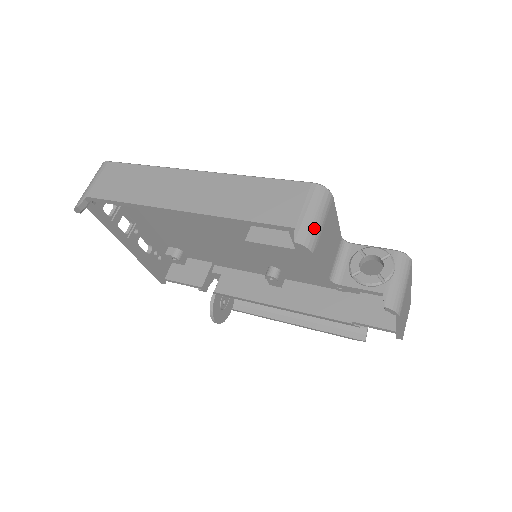
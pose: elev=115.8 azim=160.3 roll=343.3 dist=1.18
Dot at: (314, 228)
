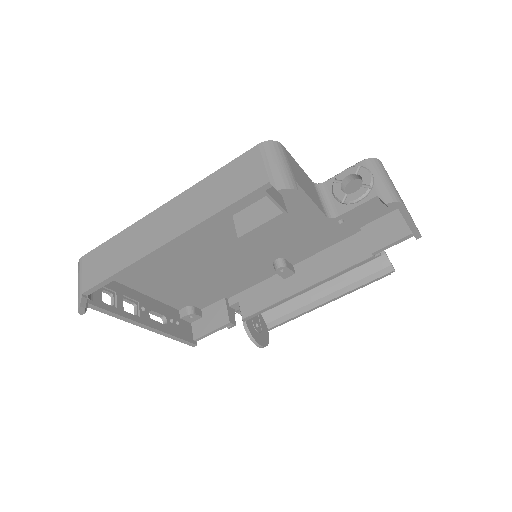
Dot at: (285, 172)
